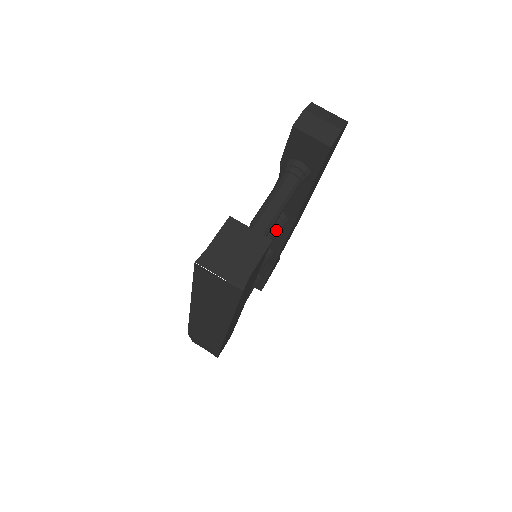
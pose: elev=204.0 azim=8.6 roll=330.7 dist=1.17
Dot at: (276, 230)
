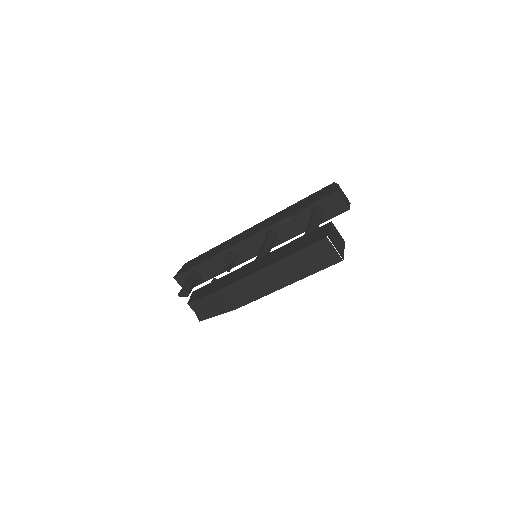
Dot at: (273, 244)
